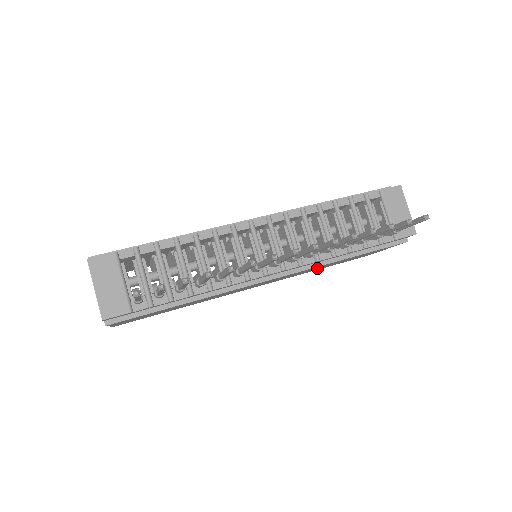
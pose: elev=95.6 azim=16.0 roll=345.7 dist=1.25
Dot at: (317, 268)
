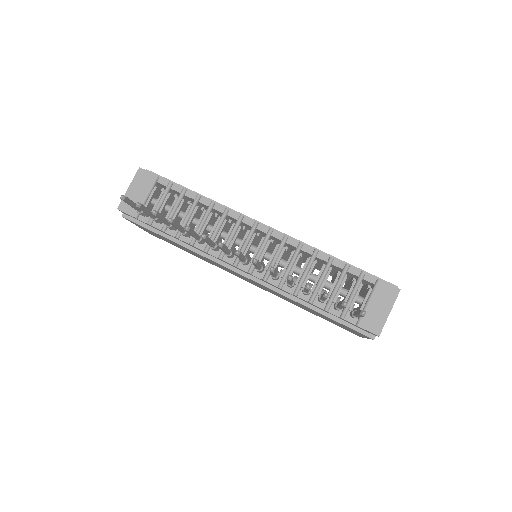
Dot at: occluded
